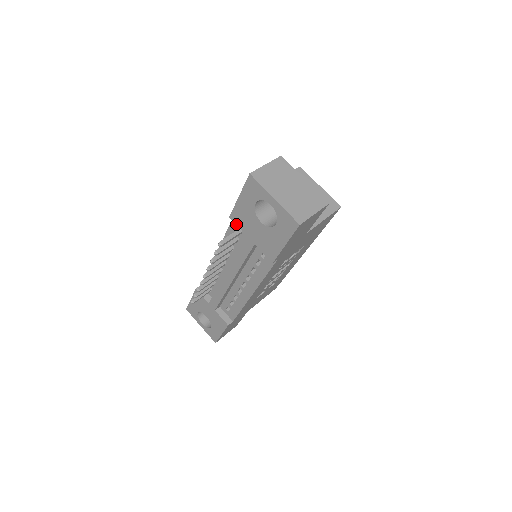
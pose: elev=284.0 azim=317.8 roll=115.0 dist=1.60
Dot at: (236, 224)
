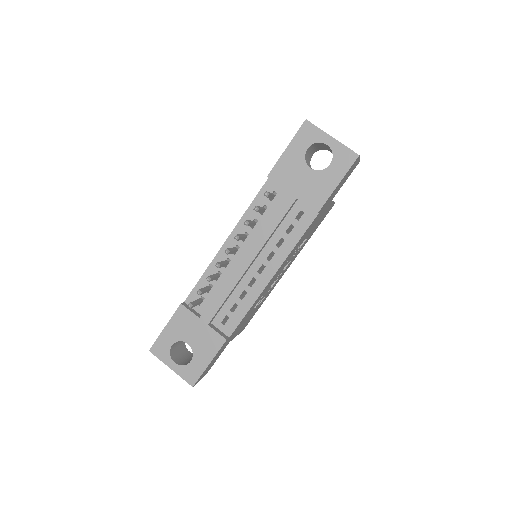
Dot at: (275, 182)
